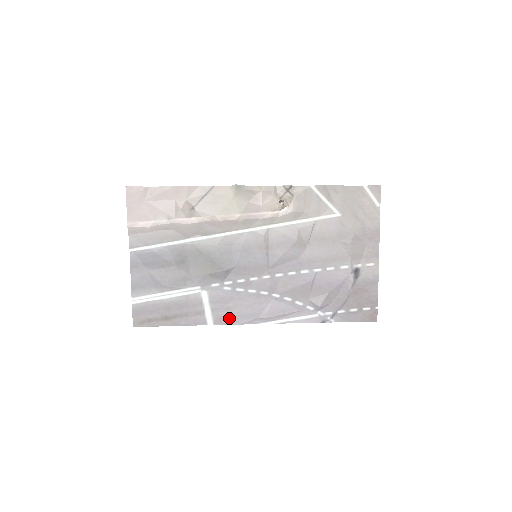
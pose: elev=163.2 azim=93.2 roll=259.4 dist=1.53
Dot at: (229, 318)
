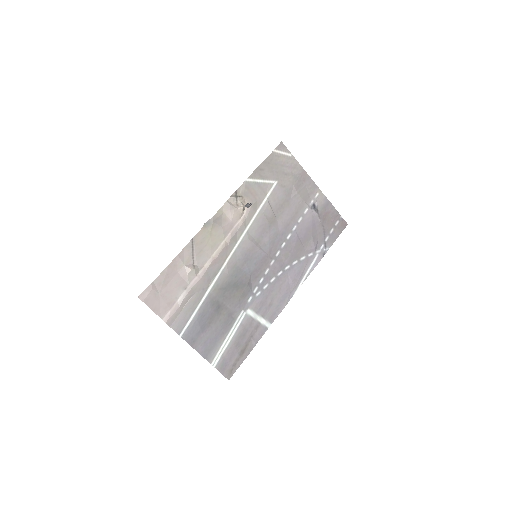
Dot at: (276, 310)
